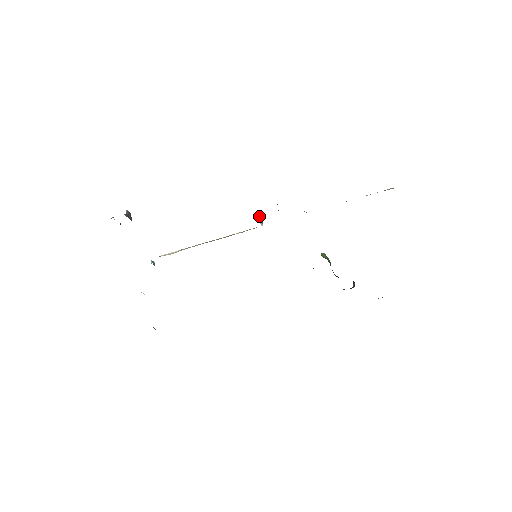
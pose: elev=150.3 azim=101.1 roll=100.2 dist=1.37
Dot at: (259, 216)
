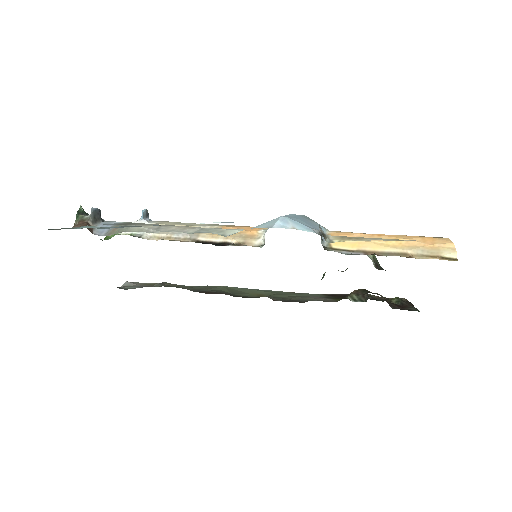
Dot at: occluded
